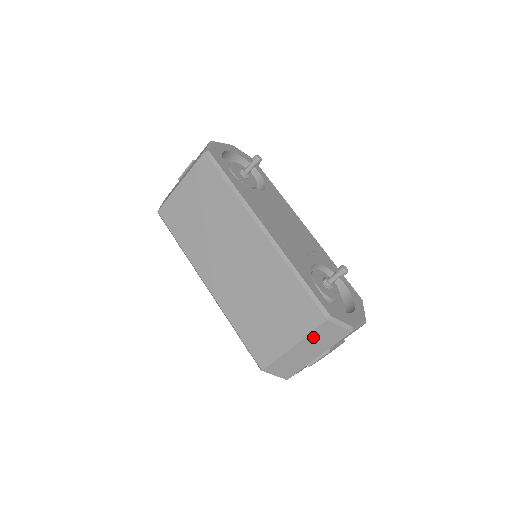
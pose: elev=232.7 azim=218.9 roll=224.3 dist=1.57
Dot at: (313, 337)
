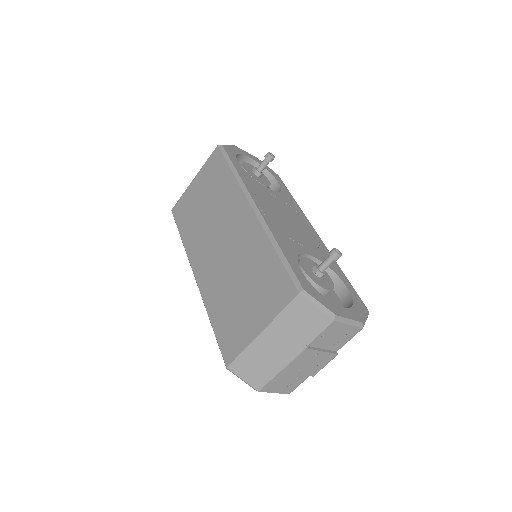
Dot at: (284, 321)
